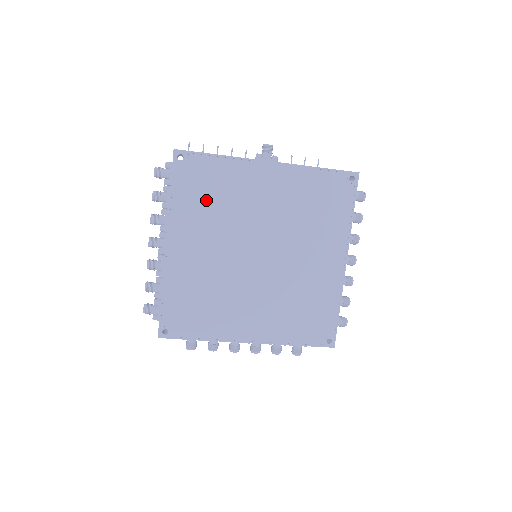
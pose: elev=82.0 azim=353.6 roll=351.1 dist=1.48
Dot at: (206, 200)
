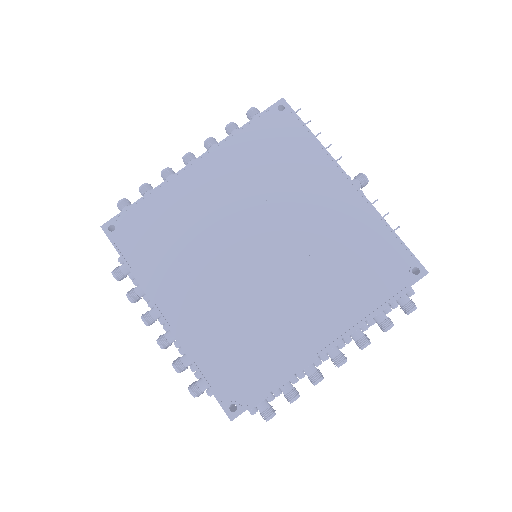
Dot at: (265, 158)
